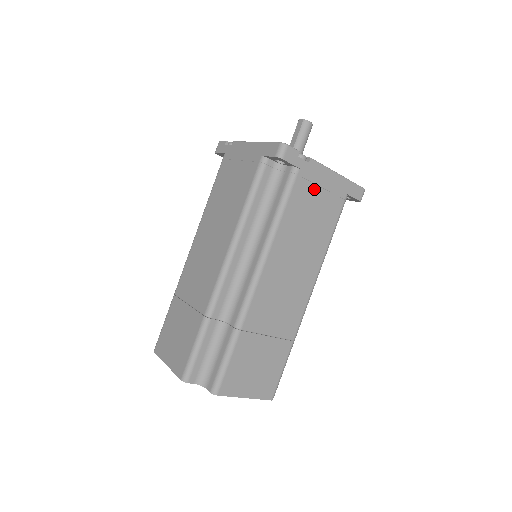
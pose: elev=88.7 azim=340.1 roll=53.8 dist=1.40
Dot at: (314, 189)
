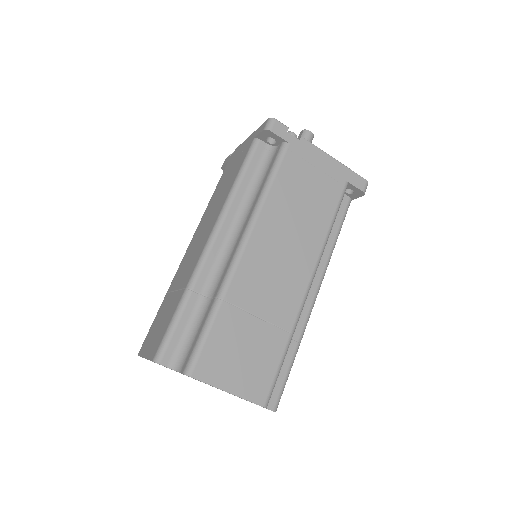
Dot at: (307, 167)
